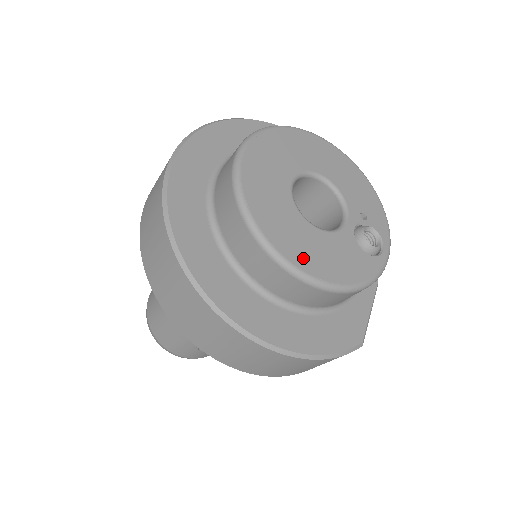
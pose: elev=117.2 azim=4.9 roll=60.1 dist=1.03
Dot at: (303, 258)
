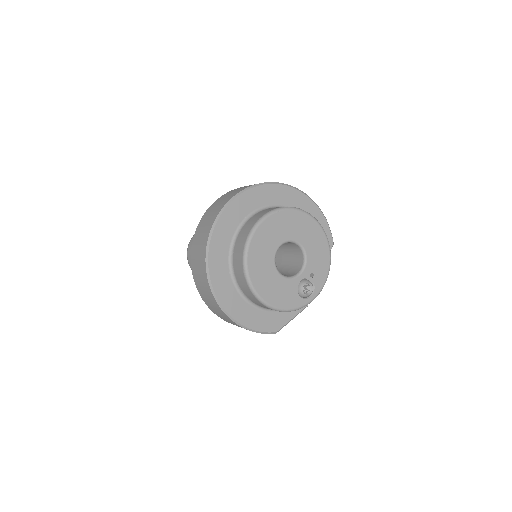
Dot at: (262, 287)
